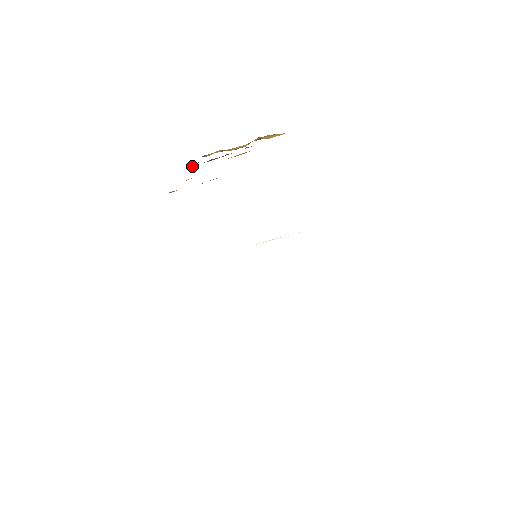
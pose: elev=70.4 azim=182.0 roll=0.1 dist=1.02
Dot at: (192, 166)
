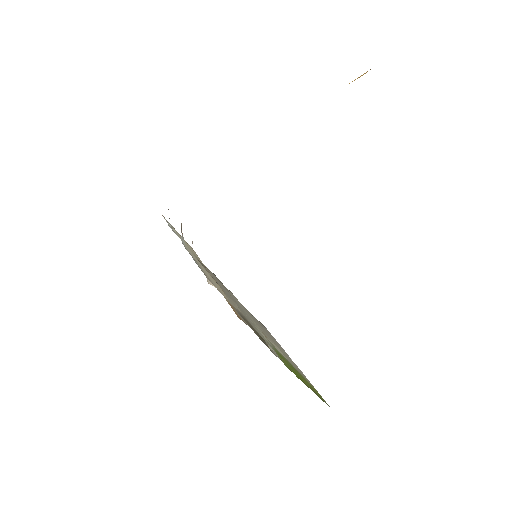
Dot at: occluded
